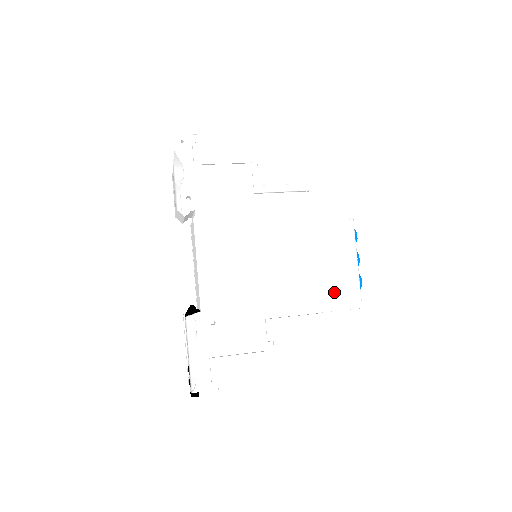
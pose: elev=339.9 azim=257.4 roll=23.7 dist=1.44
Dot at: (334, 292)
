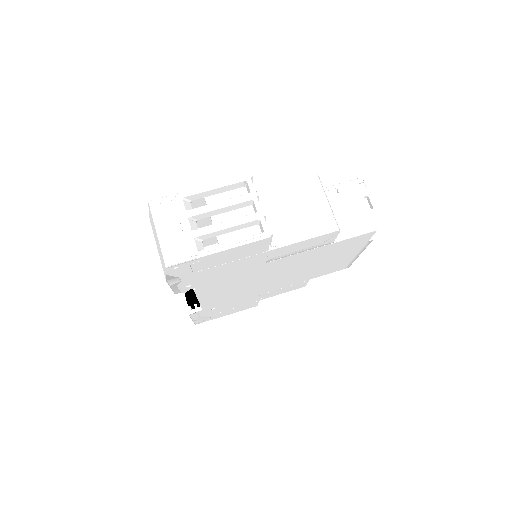
Dot at: (327, 271)
